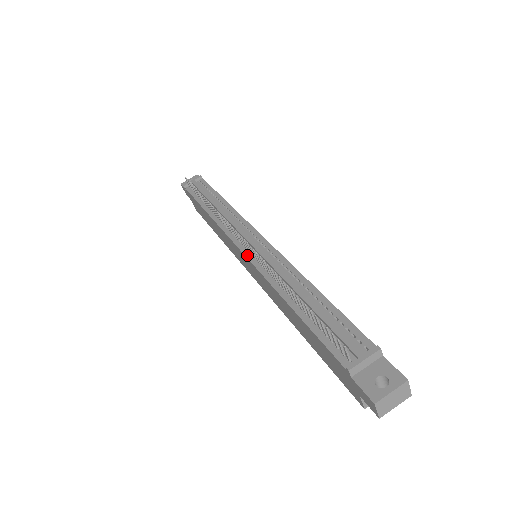
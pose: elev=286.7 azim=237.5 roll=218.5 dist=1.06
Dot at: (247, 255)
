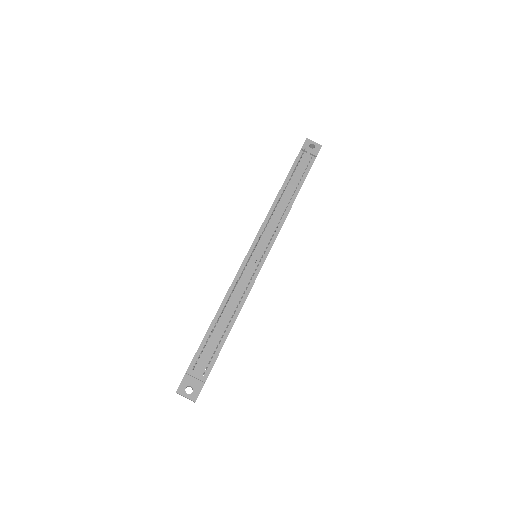
Dot at: (247, 257)
